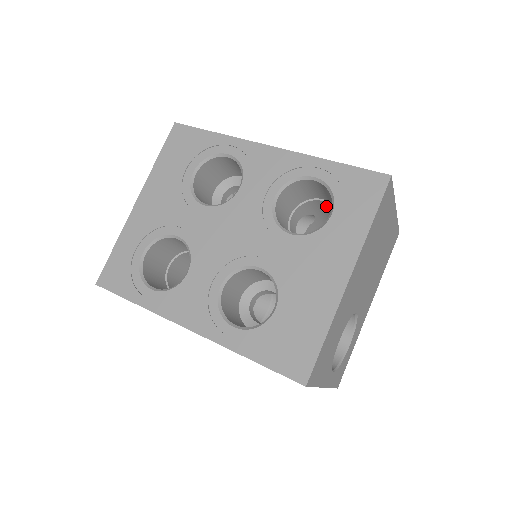
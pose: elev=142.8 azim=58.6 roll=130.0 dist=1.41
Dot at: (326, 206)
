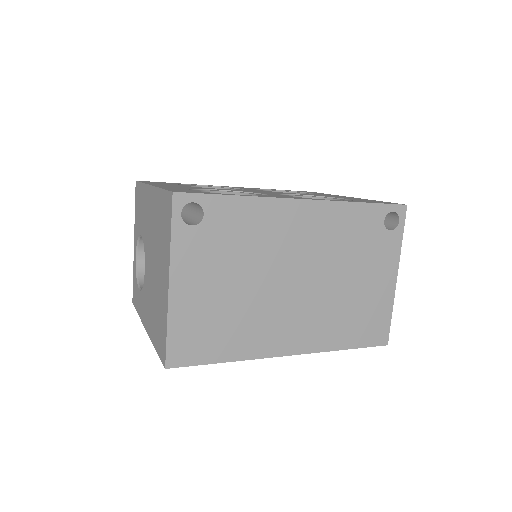
Dot at: occluded
